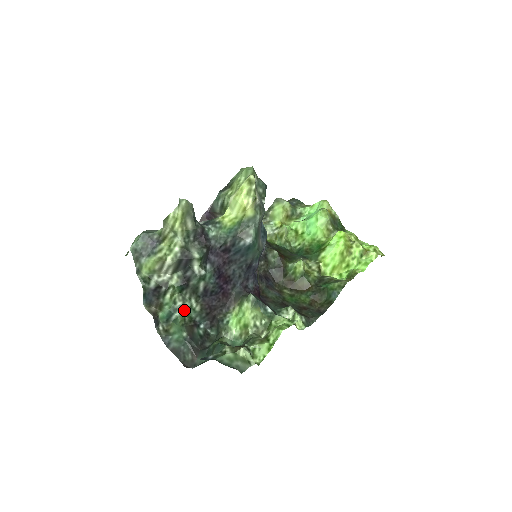
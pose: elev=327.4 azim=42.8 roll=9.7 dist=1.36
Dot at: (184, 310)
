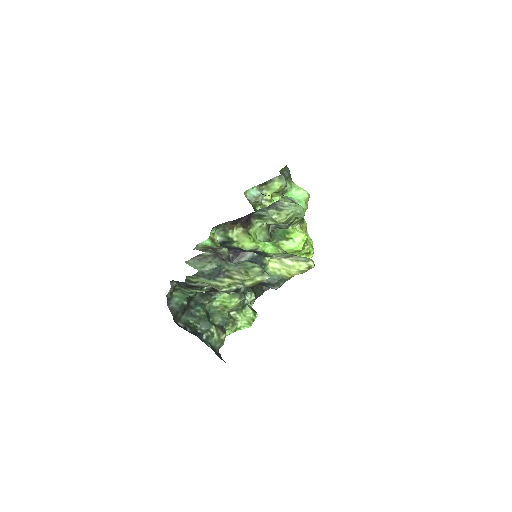
Dot at: occluded
